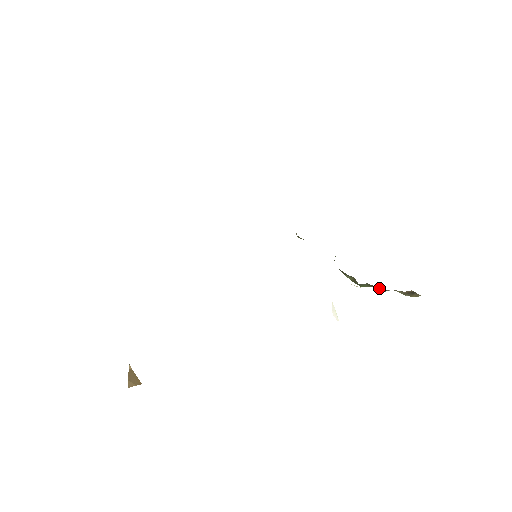
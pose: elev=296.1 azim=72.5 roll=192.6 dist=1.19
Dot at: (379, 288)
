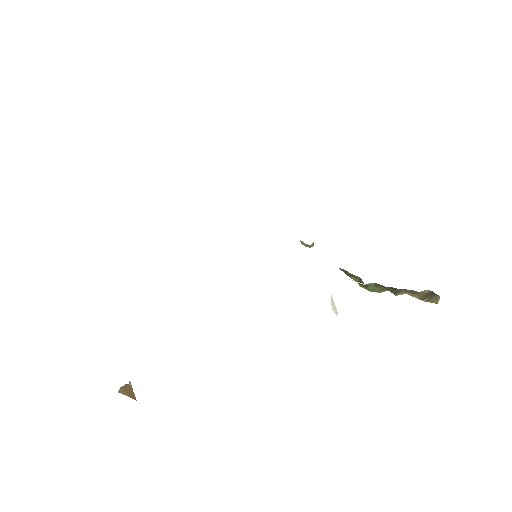
Dot at: (390, 291)
